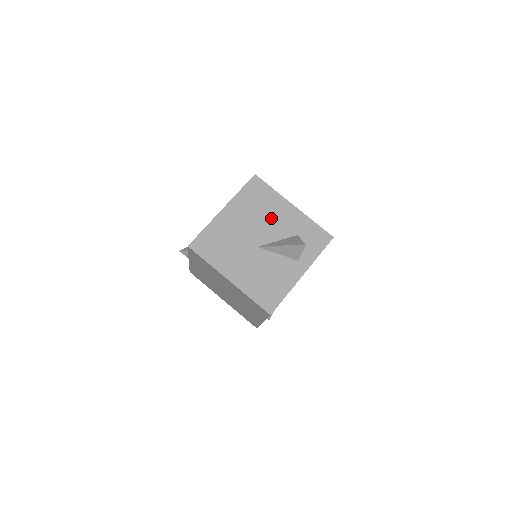
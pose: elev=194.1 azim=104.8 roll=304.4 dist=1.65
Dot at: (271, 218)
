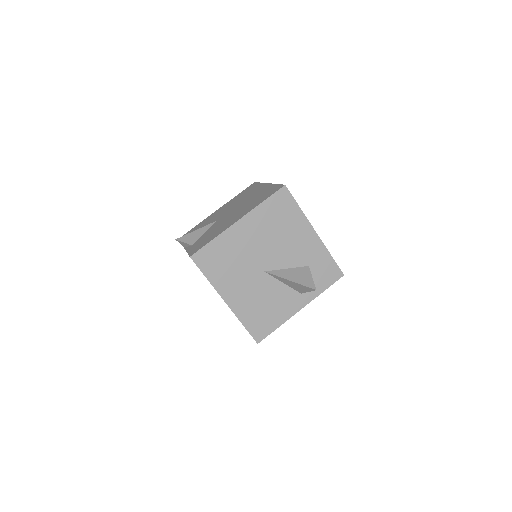
Dot at: (288, 242)
